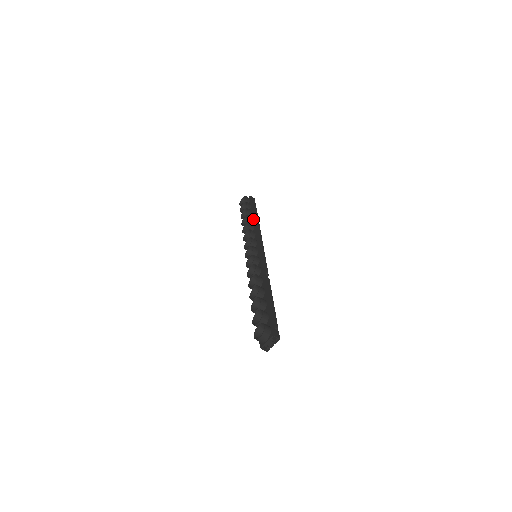
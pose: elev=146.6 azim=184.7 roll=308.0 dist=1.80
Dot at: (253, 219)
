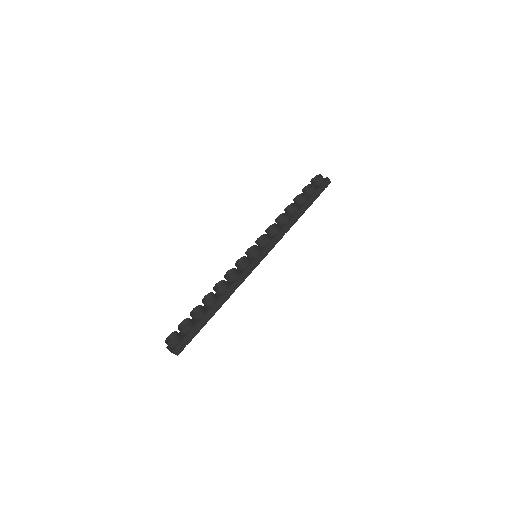
Dot at: (295, 212)
